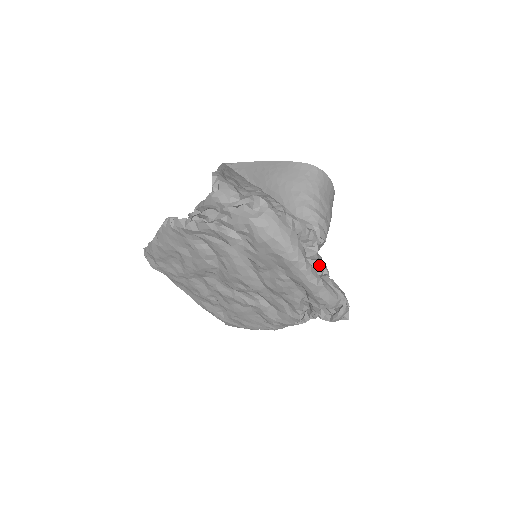
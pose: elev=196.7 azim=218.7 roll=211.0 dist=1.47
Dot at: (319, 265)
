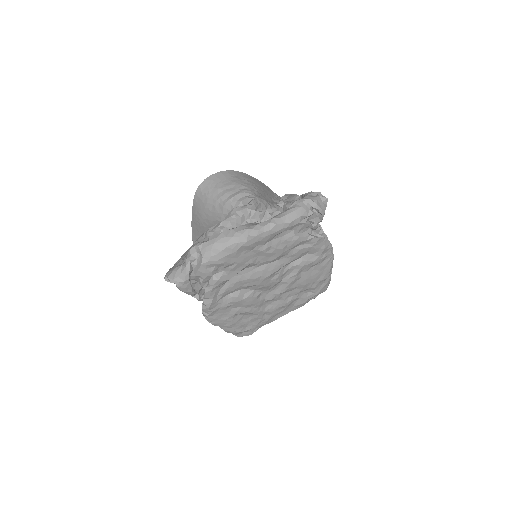
Dot at: (274, 209)
